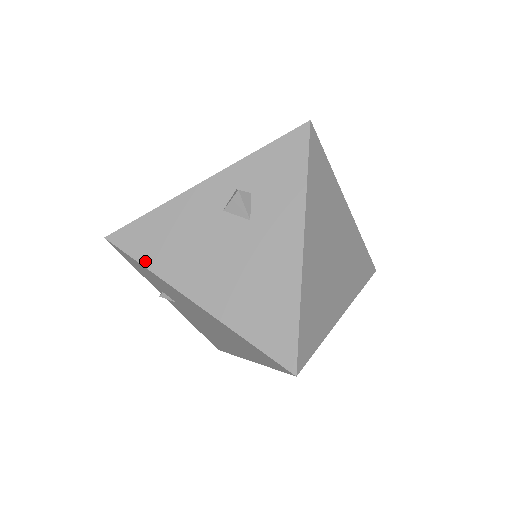
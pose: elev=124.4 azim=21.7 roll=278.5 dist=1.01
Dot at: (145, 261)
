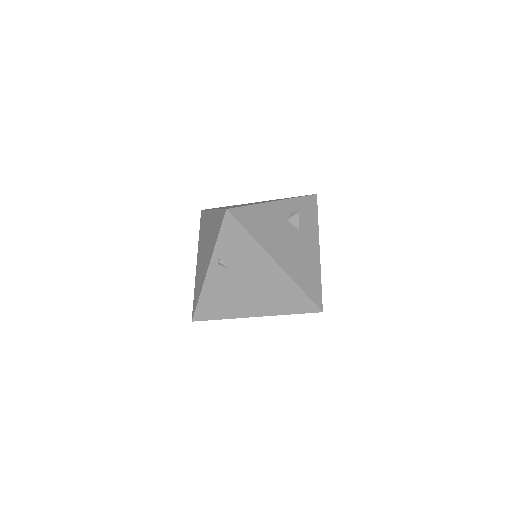
Dot at: (251, 232)
